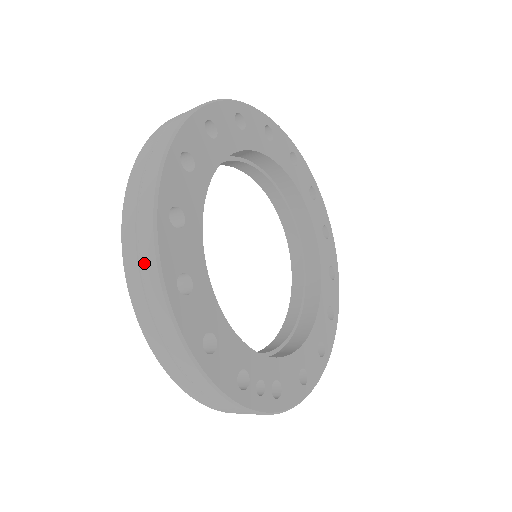
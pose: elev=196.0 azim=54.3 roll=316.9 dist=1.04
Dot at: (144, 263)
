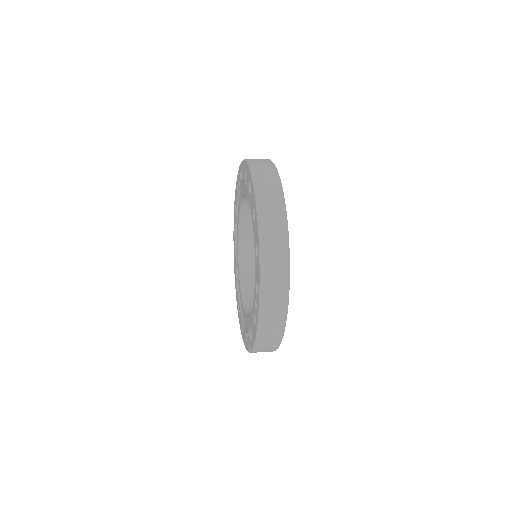
Dot at: (273, 192)
